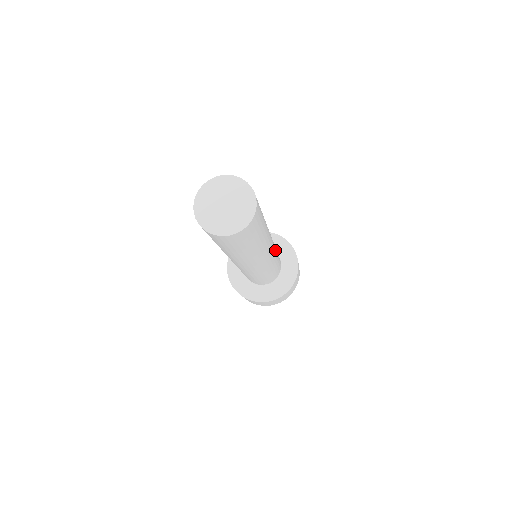
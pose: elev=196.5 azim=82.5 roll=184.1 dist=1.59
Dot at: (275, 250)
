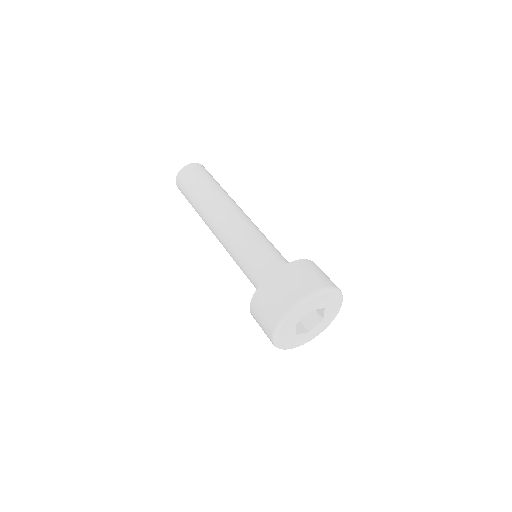
Dot at: (256, 230)
